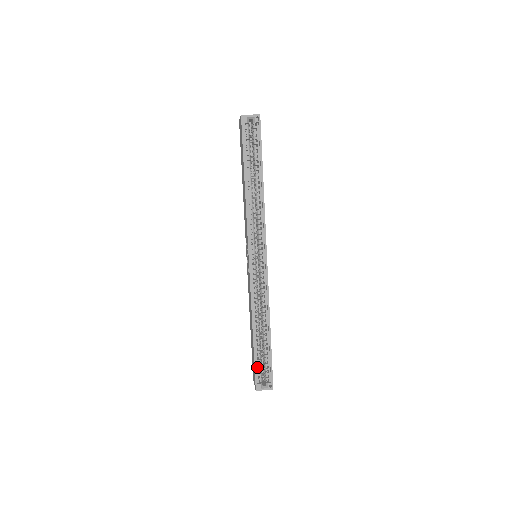
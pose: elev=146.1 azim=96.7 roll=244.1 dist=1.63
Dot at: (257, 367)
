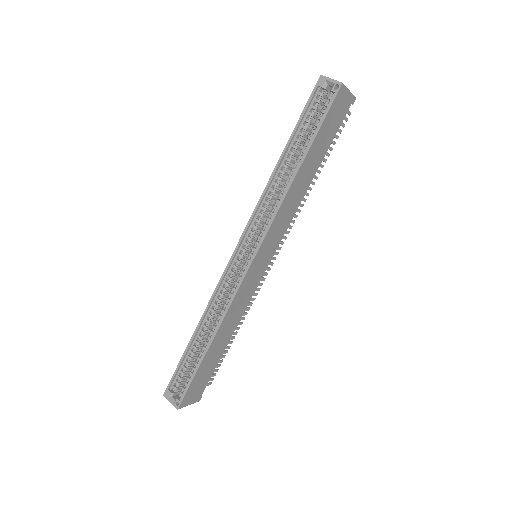
Dot at: (179, 372)
